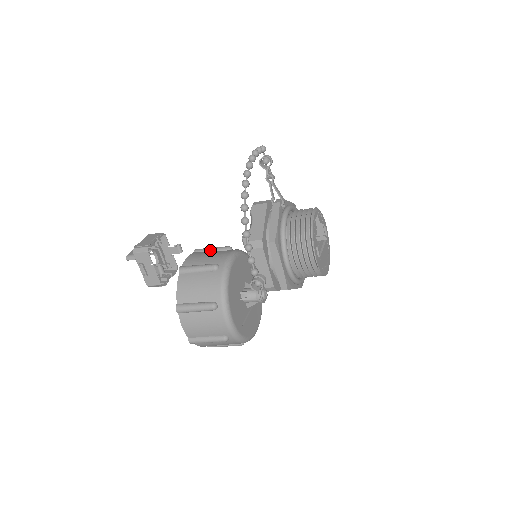
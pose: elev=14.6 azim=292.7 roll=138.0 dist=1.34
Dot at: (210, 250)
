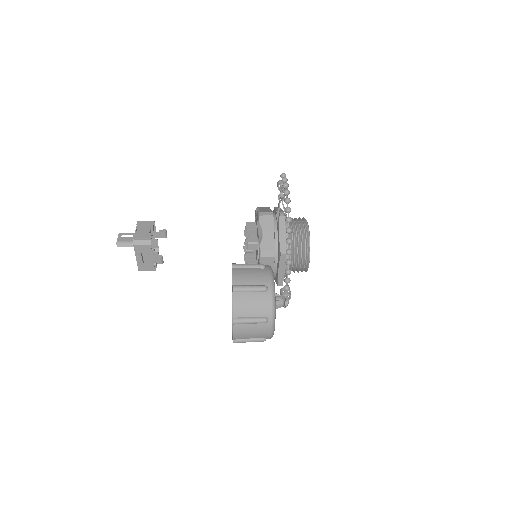
Dot at: (248, 267)
